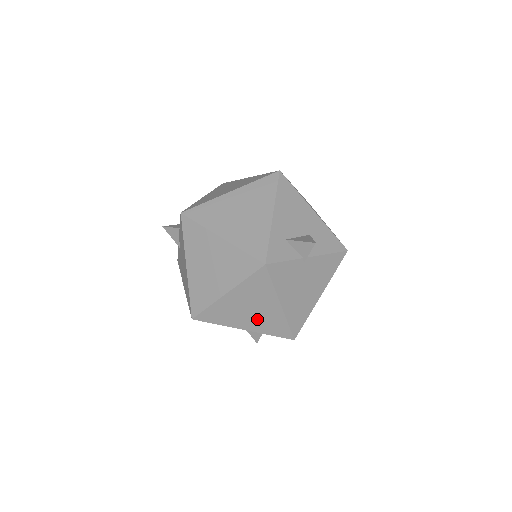
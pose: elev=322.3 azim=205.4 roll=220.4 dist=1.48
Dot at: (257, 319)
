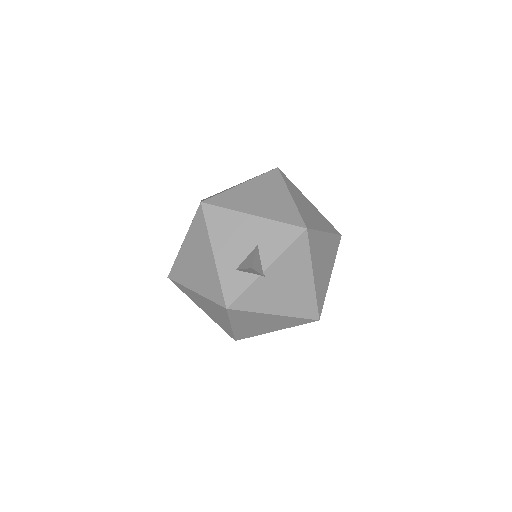
Dot at: (273, 325)
